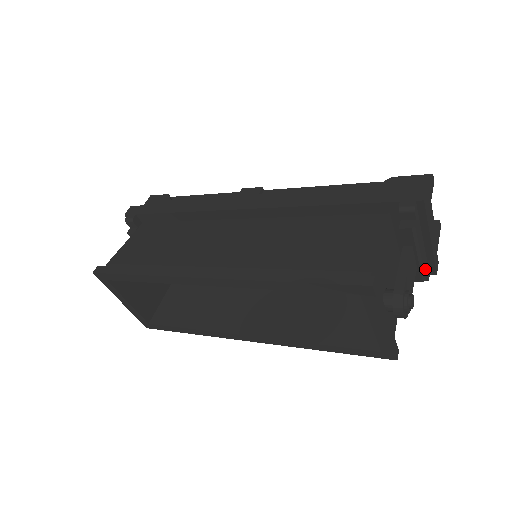
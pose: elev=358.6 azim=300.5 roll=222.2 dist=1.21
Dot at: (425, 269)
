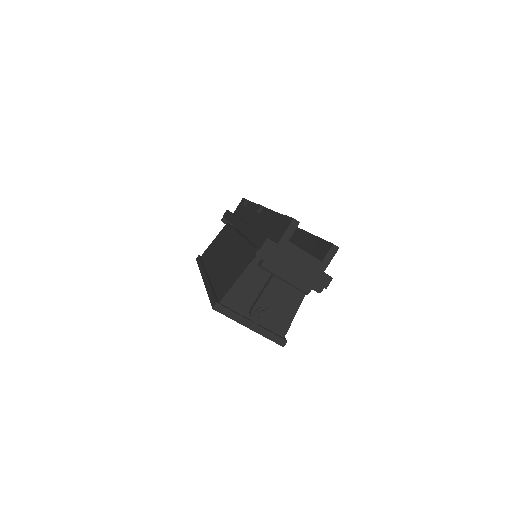
Dot at: (305, 287)
